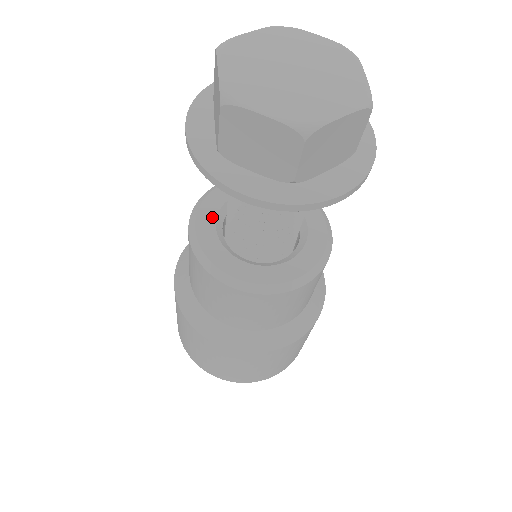
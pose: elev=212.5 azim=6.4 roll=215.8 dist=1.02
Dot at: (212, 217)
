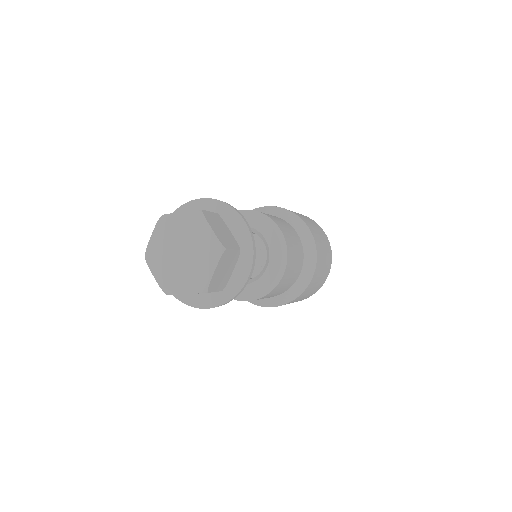
Dot at: occluded
